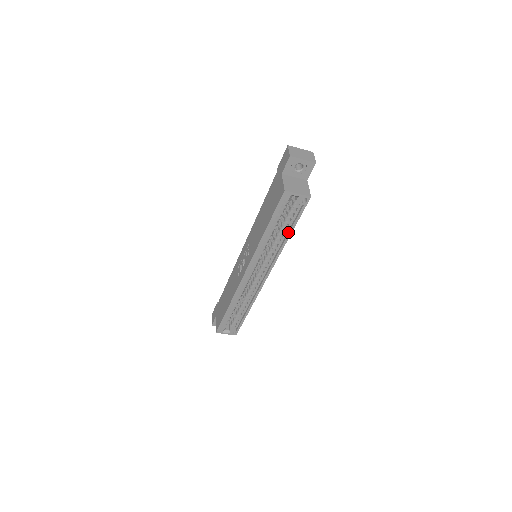
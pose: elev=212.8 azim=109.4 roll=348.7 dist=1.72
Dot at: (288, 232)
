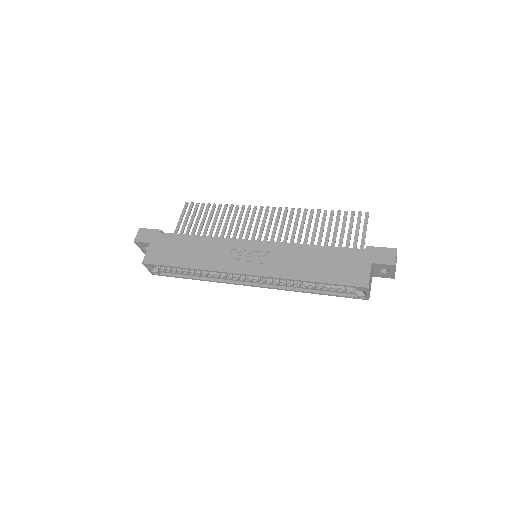
Dot at: (318, 291)
